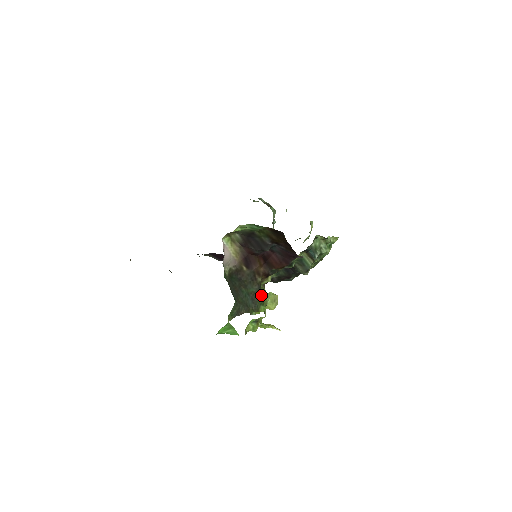
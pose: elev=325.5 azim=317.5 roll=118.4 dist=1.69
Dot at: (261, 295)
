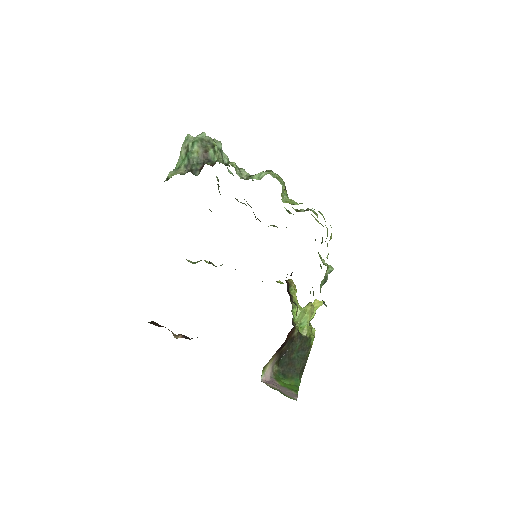
Dot at: (305, 338)
